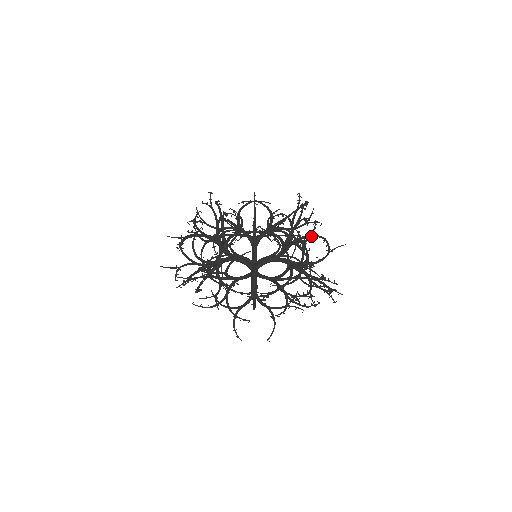
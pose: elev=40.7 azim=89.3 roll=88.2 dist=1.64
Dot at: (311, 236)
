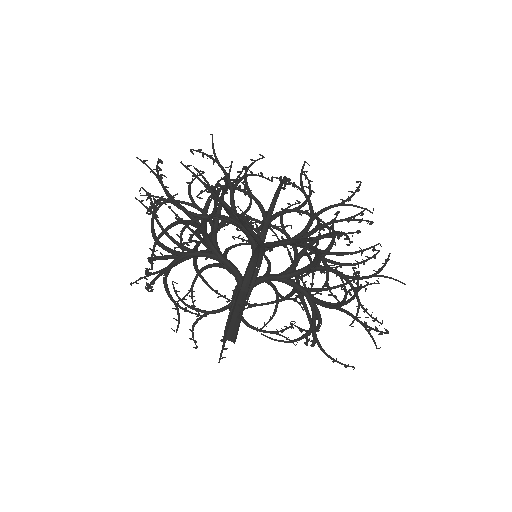
Dot at: (325, 288)
